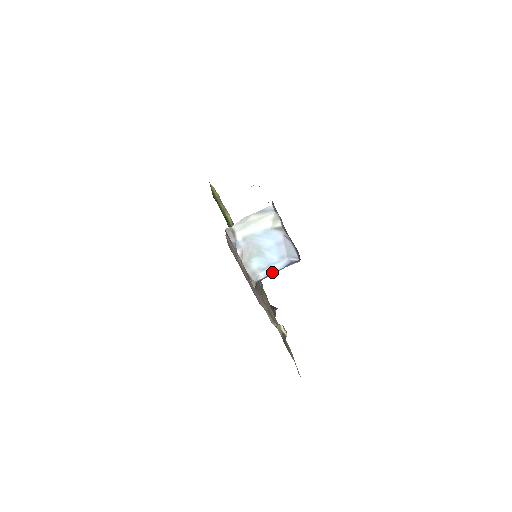
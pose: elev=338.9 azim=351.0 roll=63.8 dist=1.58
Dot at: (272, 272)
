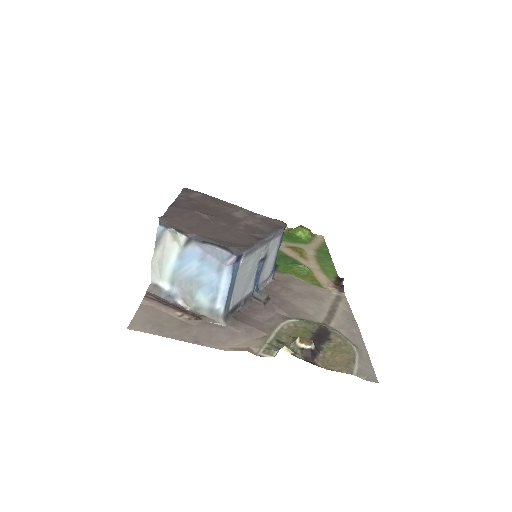
Dot at: (226, 293)
